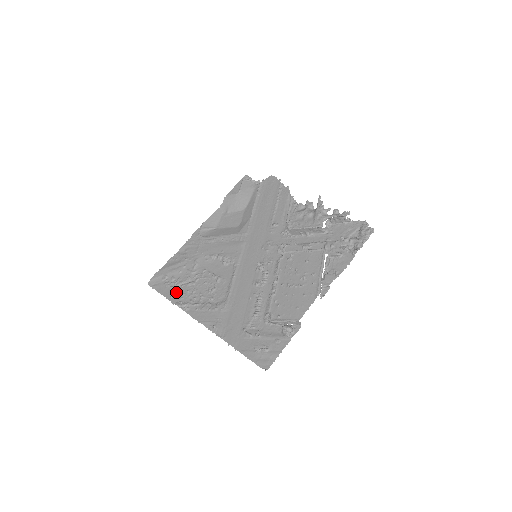
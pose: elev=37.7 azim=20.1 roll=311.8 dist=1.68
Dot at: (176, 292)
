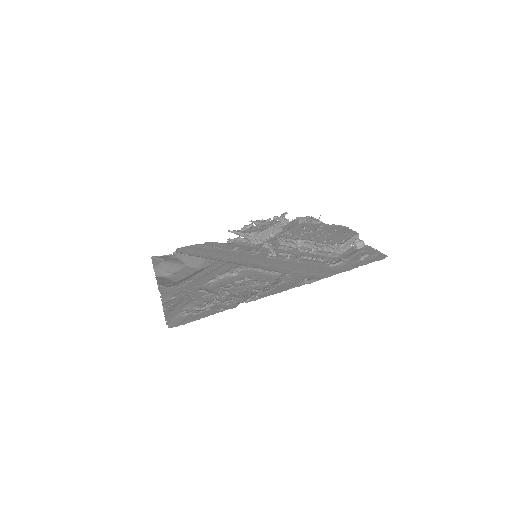
Dot at: (220, 305)
